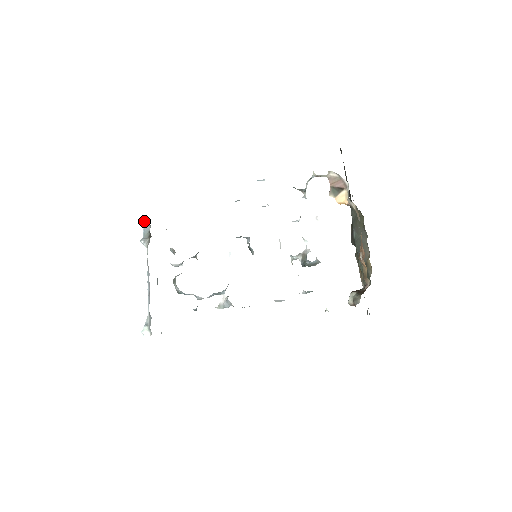
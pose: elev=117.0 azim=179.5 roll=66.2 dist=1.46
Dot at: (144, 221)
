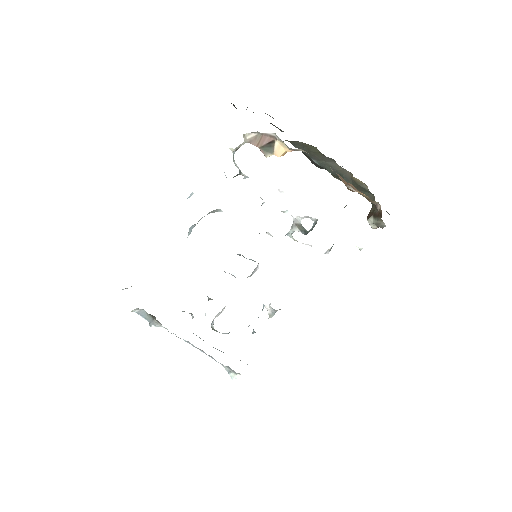
Dot at: (133, 311)
